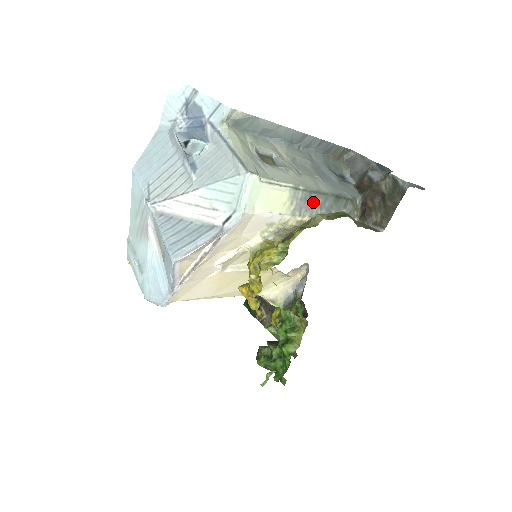
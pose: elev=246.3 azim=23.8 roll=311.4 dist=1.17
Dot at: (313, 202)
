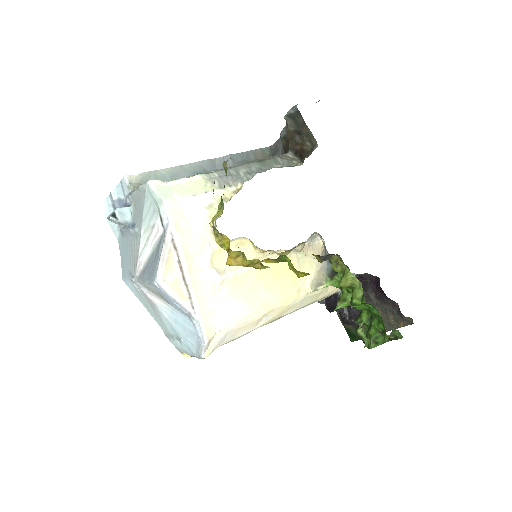
Dot at: (237, 174)
